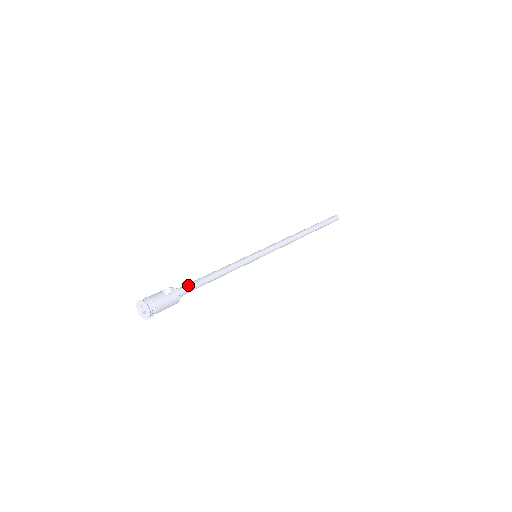
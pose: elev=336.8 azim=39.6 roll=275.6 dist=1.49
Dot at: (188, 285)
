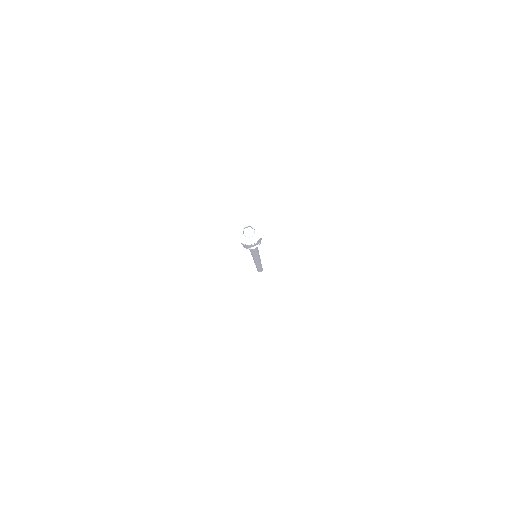
Dot at: occluded
